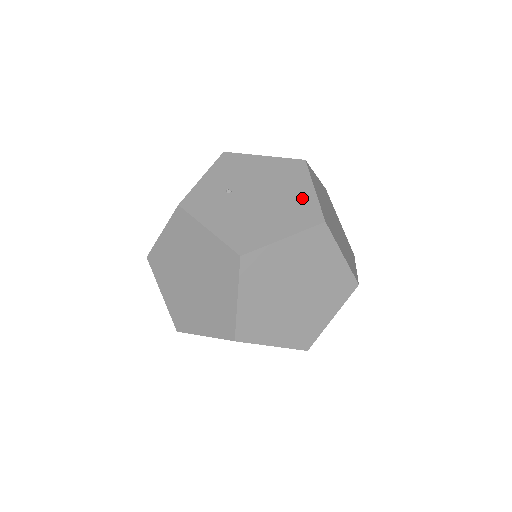
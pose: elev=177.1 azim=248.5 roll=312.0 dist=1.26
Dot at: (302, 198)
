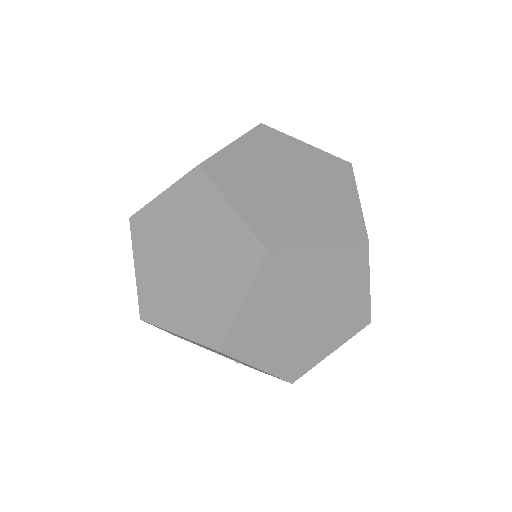
Dot at: occluded
